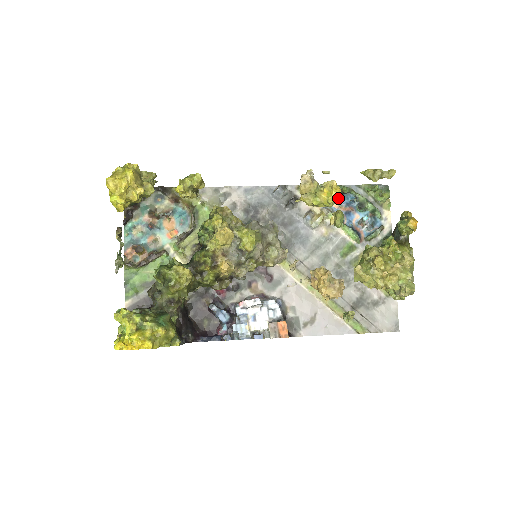
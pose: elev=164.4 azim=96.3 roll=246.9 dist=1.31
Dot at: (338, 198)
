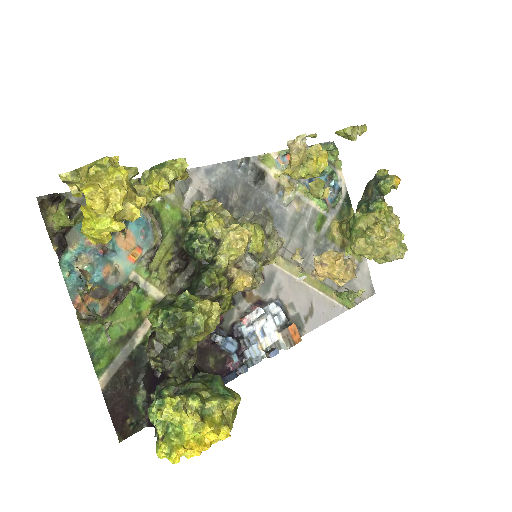
Dot at: occluded
